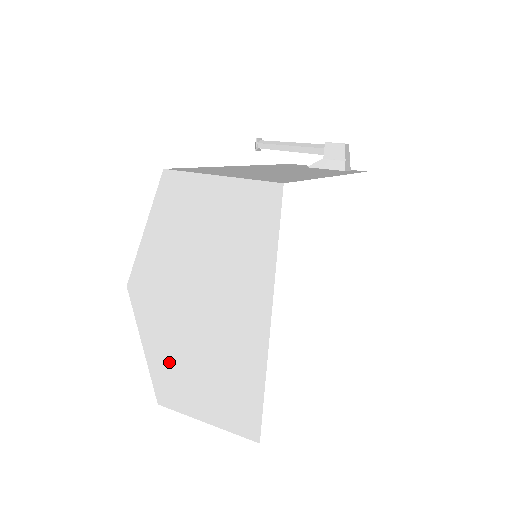
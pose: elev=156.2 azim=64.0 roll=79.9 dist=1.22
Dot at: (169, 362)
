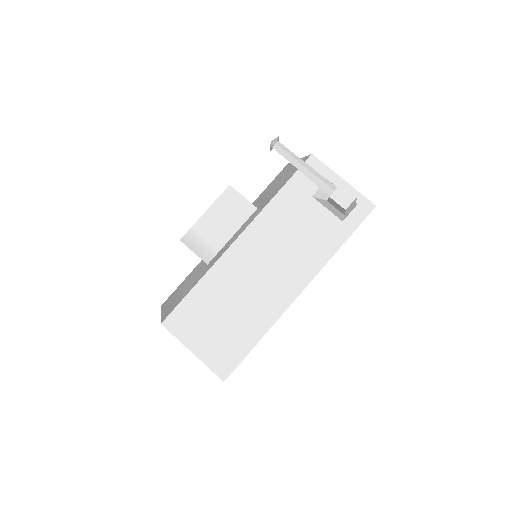
Dot at: occluded
